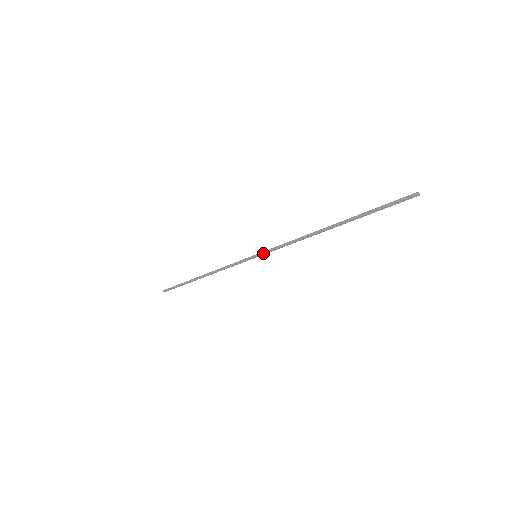
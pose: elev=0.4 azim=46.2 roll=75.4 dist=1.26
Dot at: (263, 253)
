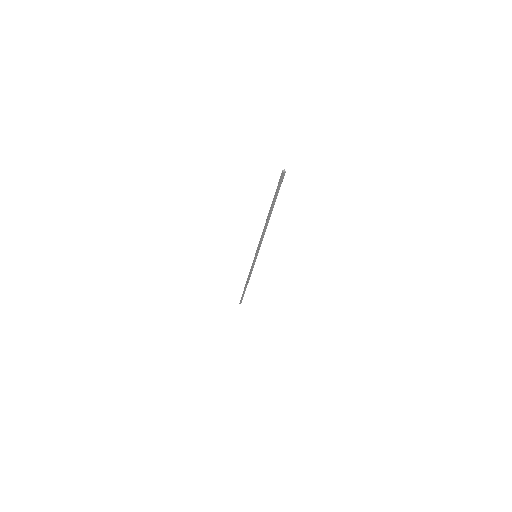
Dot at: (256, 252)
